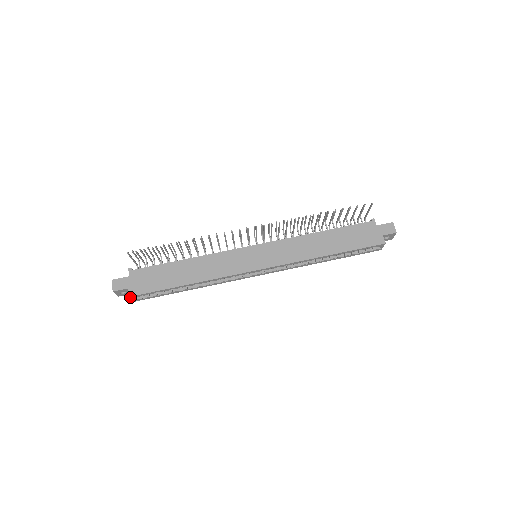
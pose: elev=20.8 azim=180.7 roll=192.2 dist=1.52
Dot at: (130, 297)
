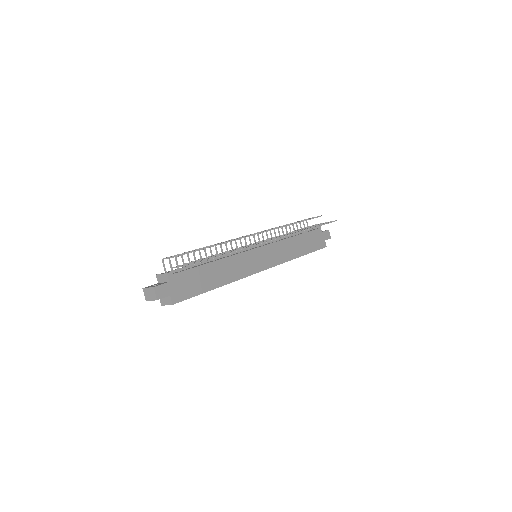
Dot at: (172, 304)
